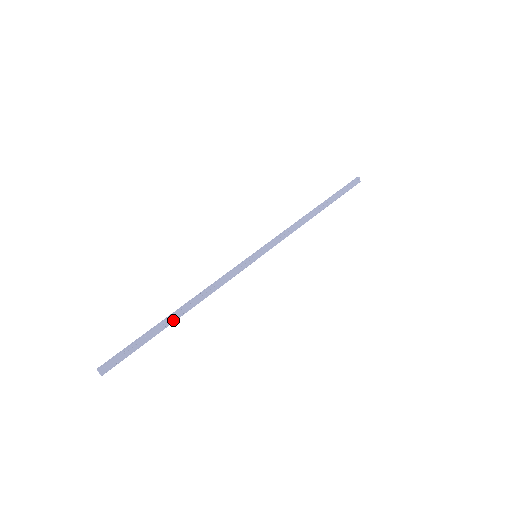
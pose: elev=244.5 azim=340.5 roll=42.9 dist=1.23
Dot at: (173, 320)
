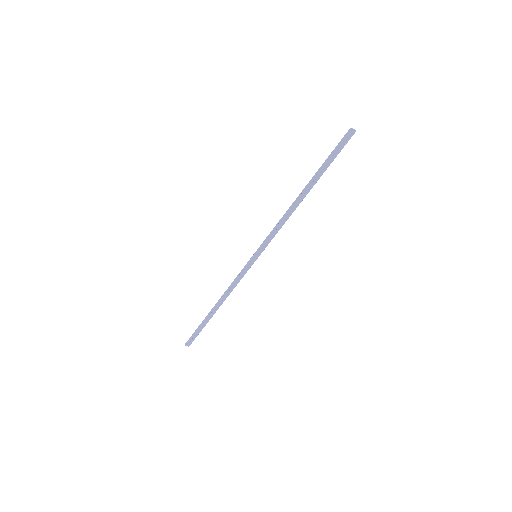
Dot at: (213, 313)
